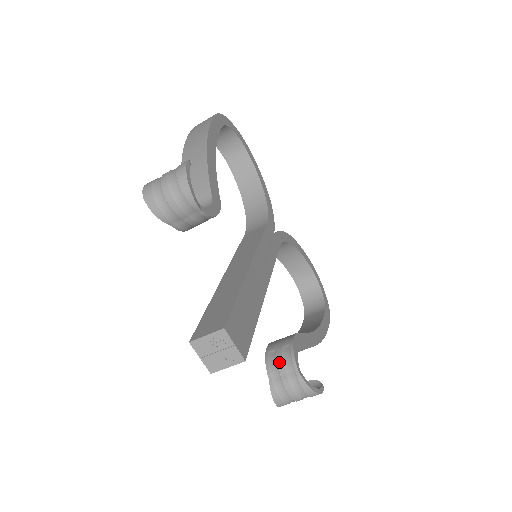
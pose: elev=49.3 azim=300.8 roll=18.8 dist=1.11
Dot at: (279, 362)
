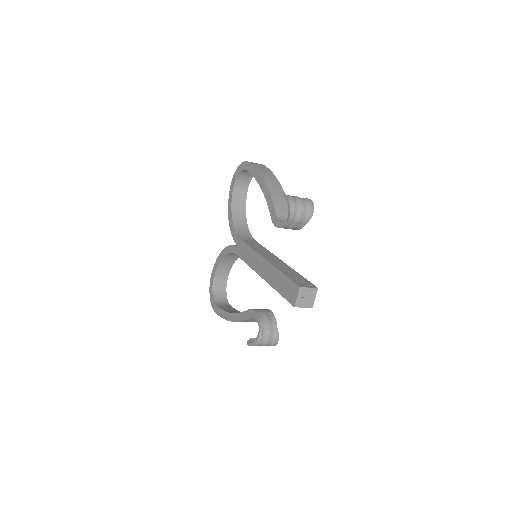
Dot at: (268, 320)
